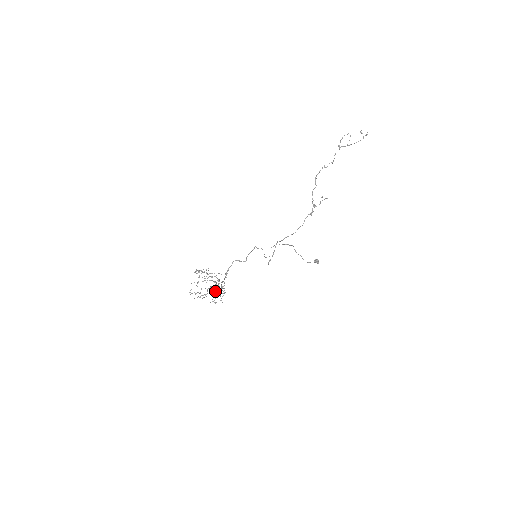
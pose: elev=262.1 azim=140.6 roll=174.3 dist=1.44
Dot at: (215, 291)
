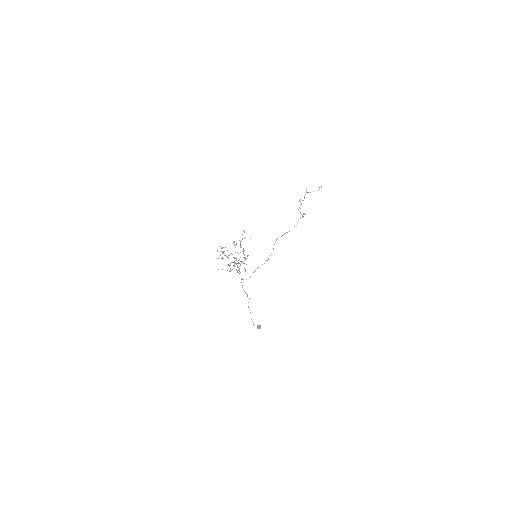
Dot at: (238, 262)
